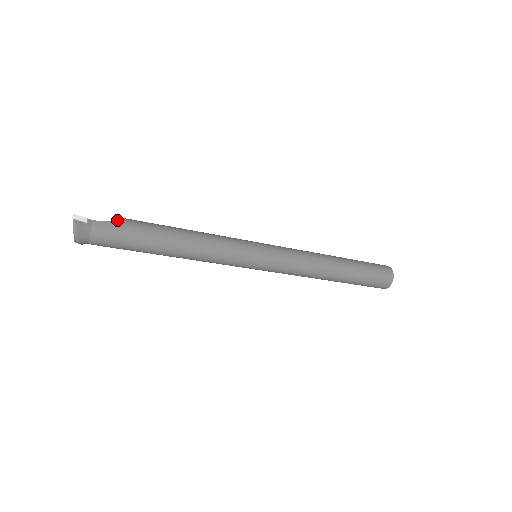
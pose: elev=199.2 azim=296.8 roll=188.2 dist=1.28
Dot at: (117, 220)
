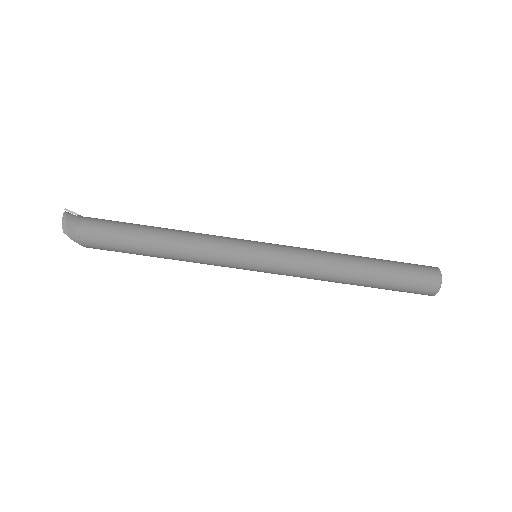
Dot at: (107, 220)
